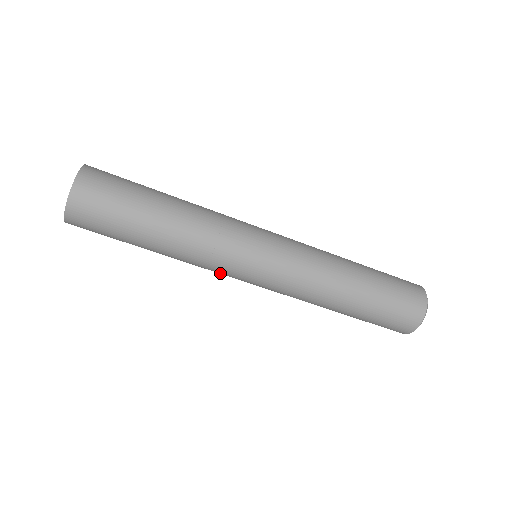
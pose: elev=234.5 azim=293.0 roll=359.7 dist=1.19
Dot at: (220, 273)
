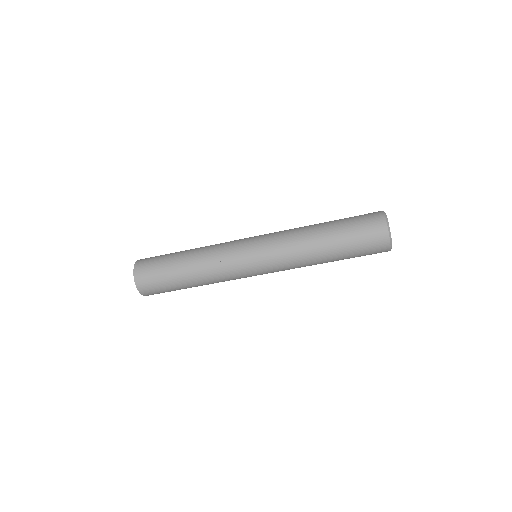
Dot at: occluded
